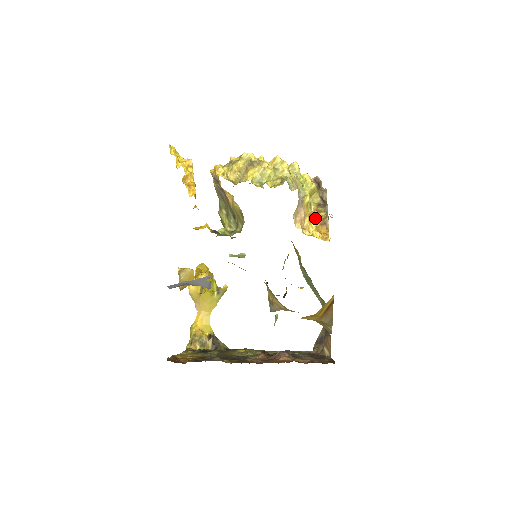
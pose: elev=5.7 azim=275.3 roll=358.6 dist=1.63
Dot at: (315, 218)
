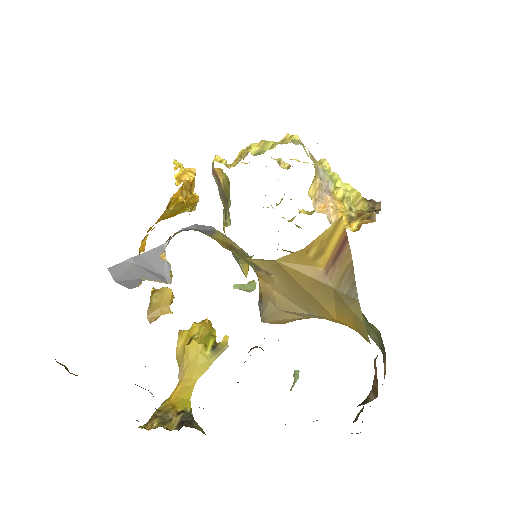
Dot at: (357, 220)
